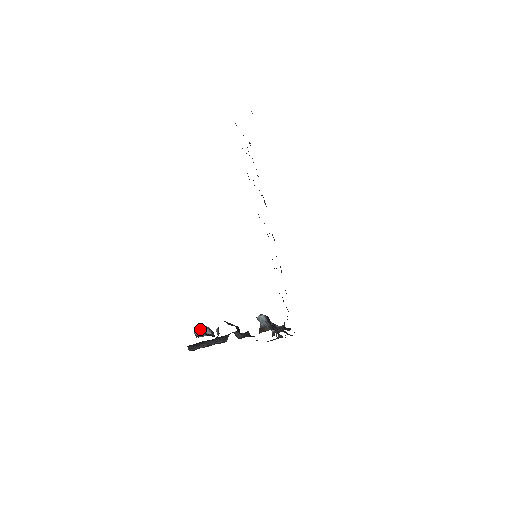
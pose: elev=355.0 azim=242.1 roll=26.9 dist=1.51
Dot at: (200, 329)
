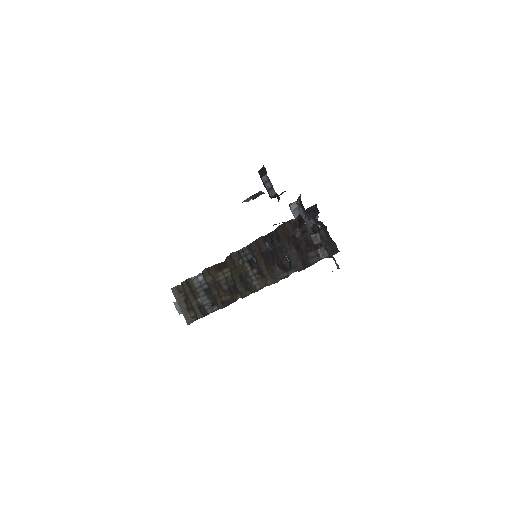
Dot at: occluded
